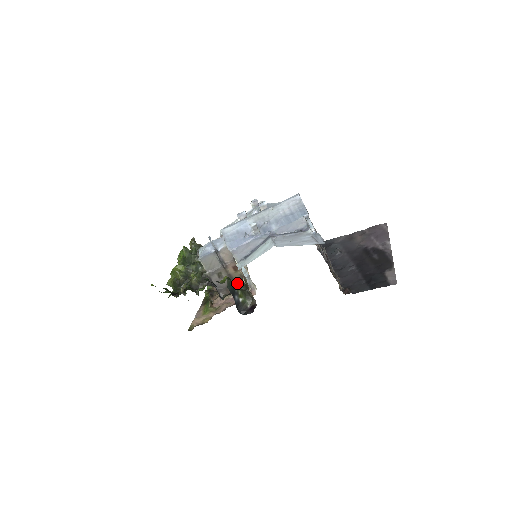
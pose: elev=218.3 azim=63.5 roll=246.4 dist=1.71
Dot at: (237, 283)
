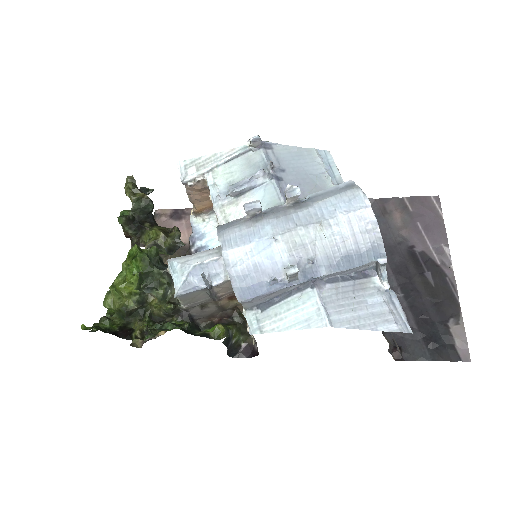
Dot at: (228, 310)
